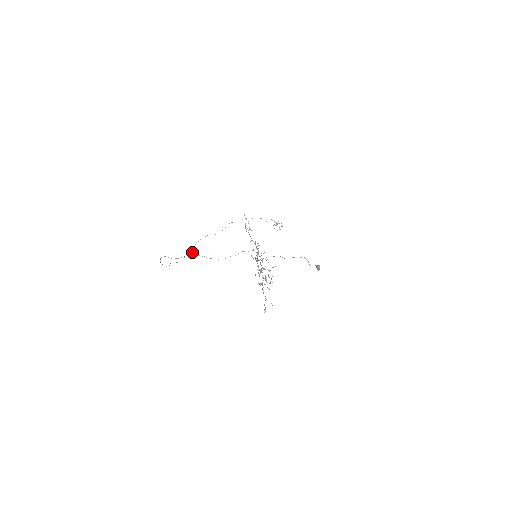
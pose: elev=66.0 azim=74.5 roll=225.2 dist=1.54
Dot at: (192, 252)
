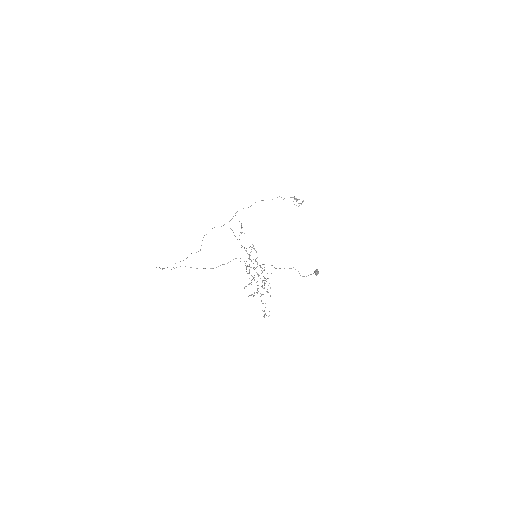
Dot at: occluded
